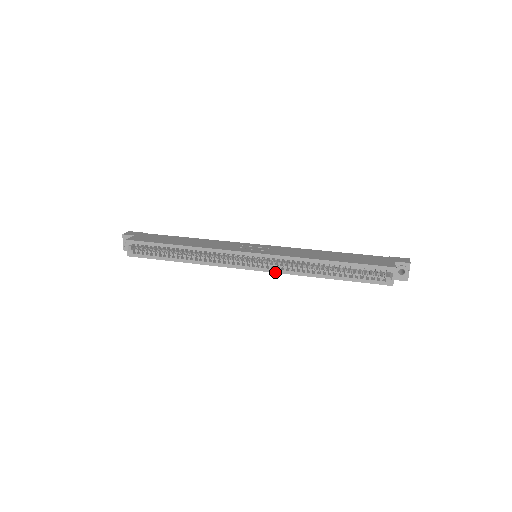
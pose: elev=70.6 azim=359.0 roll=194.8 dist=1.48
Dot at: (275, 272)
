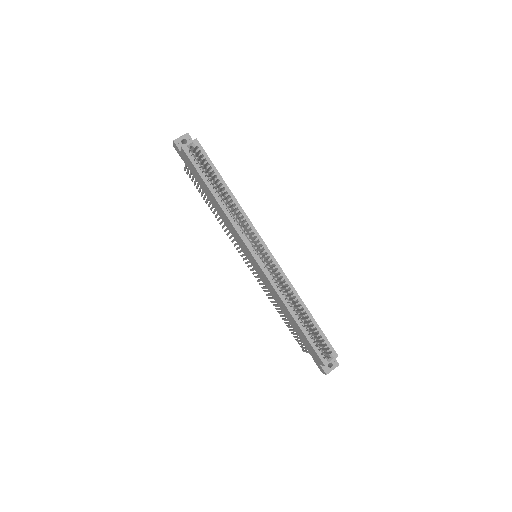
Dot at: (268, 278)
